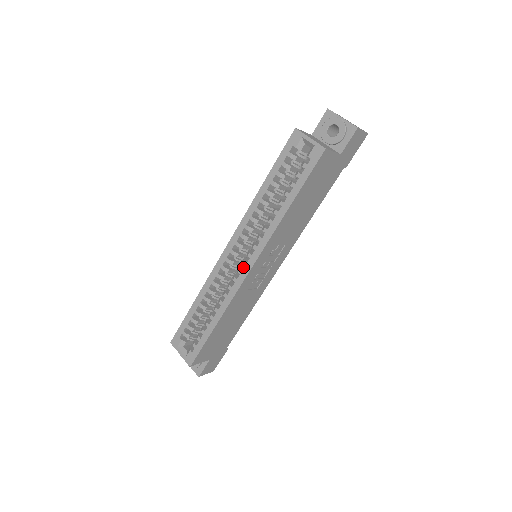
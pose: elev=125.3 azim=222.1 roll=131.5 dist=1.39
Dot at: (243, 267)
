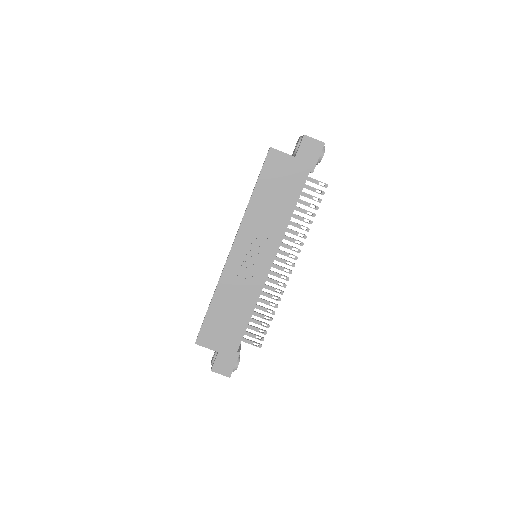
Dot at: occluded
